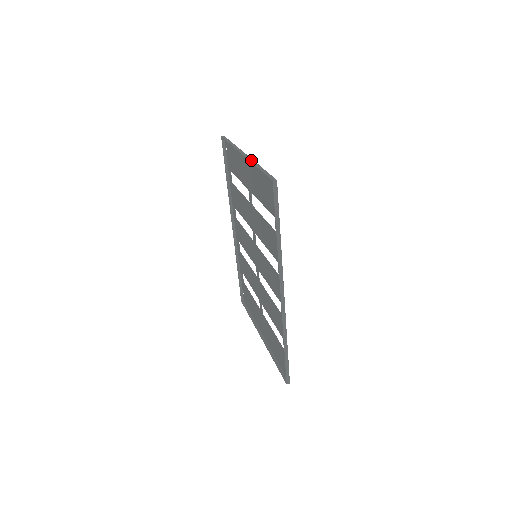
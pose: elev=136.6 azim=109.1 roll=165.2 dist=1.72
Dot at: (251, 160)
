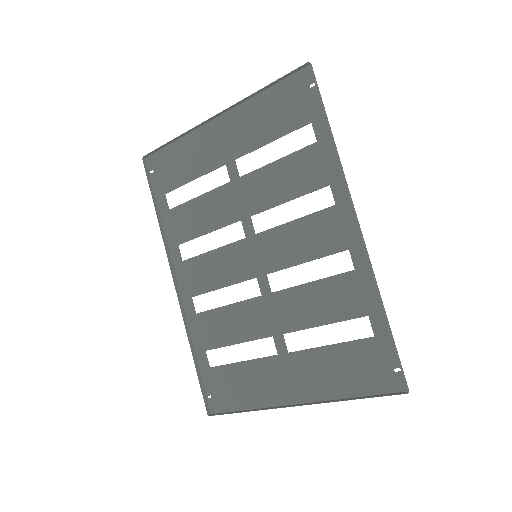
Dot at: (238, 102)
